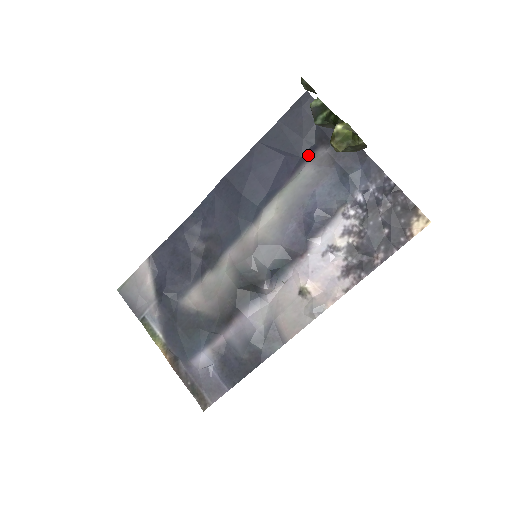
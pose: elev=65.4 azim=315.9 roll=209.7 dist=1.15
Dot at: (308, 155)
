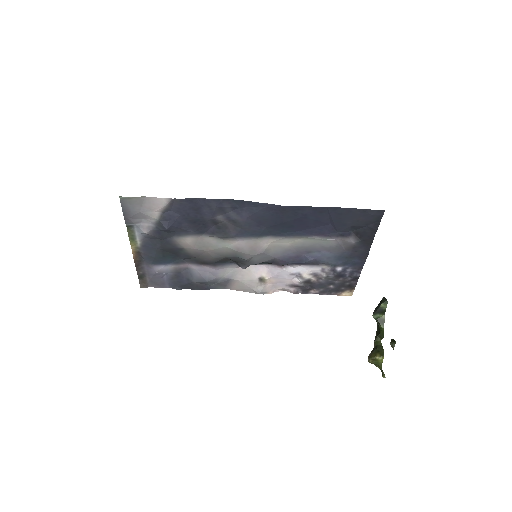
Dot at: (342, 235)
